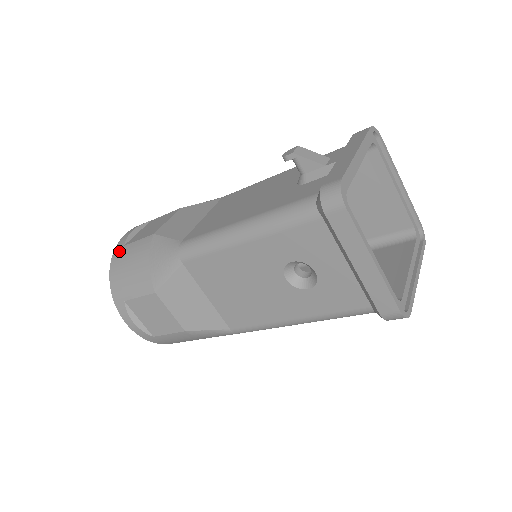
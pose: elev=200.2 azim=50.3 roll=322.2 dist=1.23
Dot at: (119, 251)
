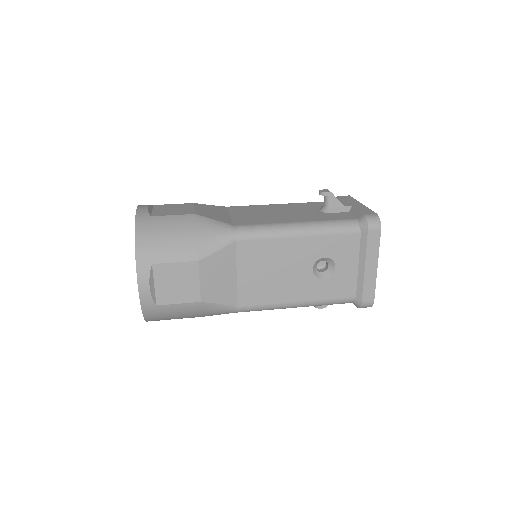
Dot at: (146, 219)
